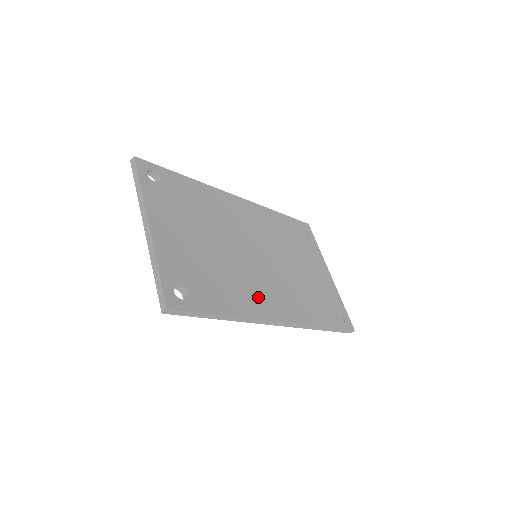
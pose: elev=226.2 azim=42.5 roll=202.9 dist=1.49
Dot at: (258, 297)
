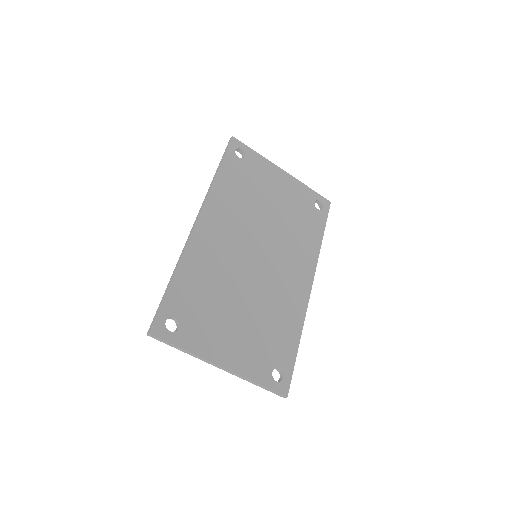
Dot at: (291, 294)
